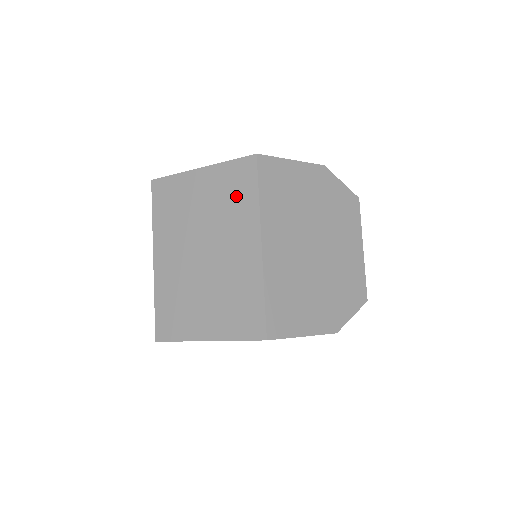
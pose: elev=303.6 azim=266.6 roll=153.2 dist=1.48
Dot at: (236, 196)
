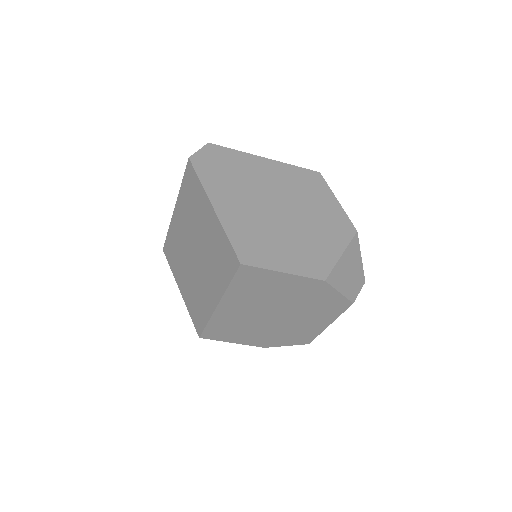
Dot at: (220, 263)
